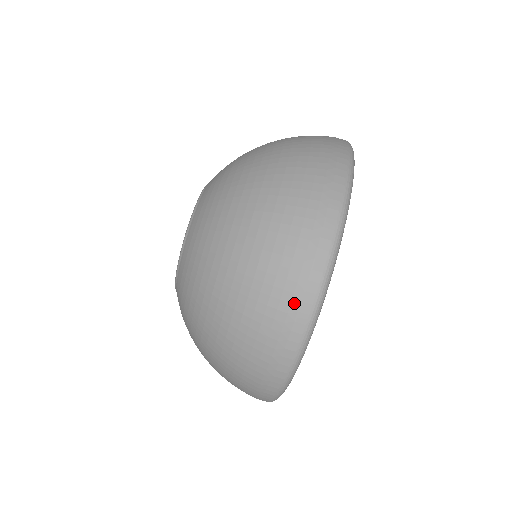
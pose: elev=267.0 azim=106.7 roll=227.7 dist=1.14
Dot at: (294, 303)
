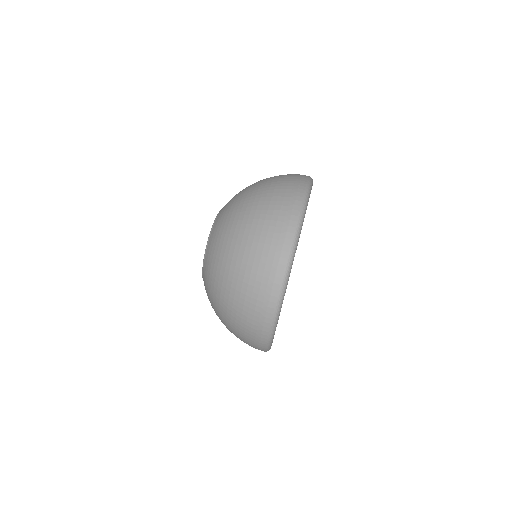
Dot at: (295, 186)
